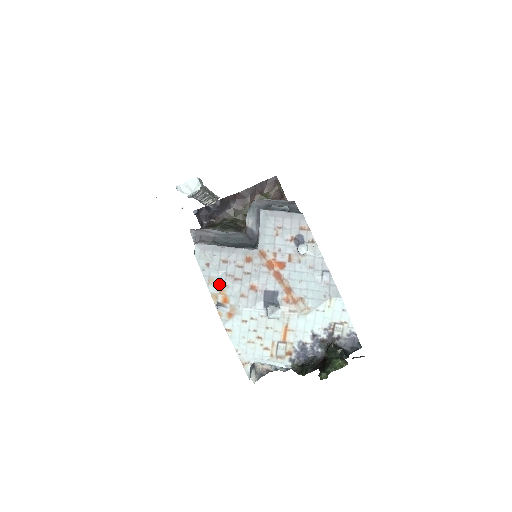
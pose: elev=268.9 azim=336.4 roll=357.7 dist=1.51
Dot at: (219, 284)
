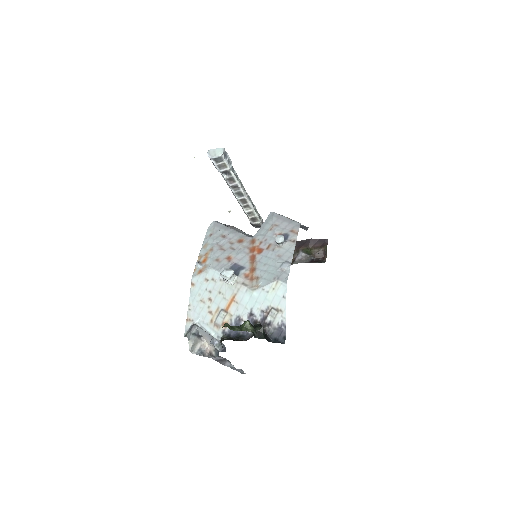
Dot at: (208, 249)
